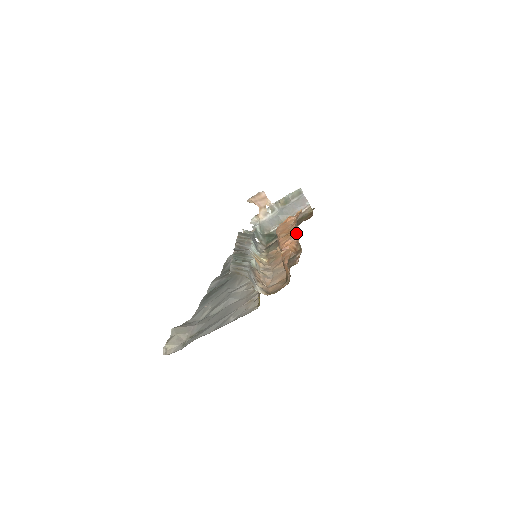
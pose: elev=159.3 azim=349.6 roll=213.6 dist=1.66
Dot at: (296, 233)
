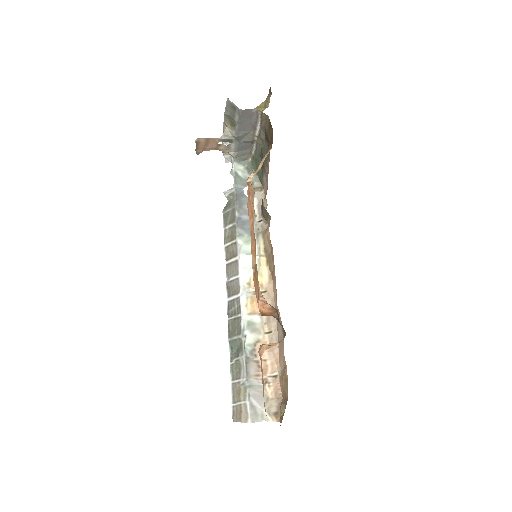
Dot at: occluded
